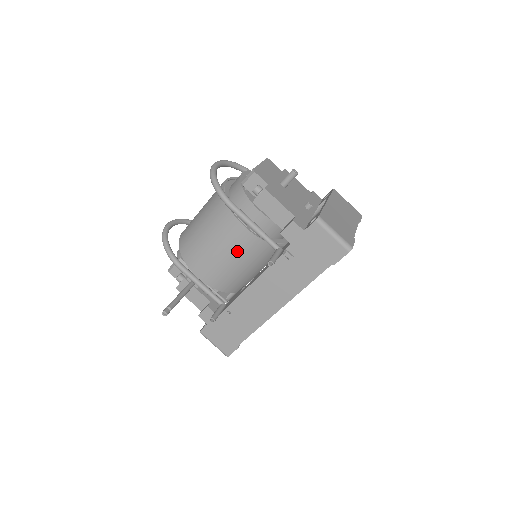
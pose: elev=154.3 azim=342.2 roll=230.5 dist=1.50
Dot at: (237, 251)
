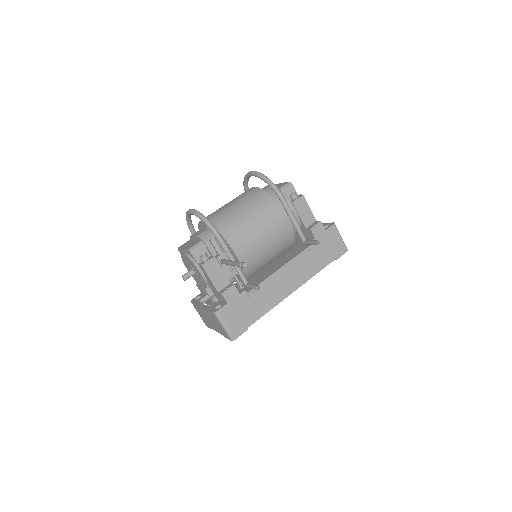
Dot at: (275, 237)
